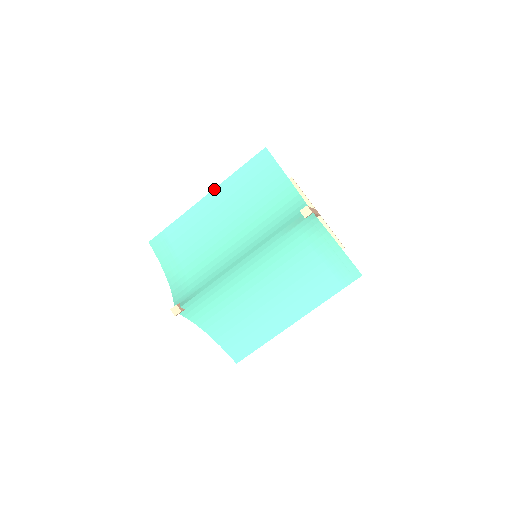
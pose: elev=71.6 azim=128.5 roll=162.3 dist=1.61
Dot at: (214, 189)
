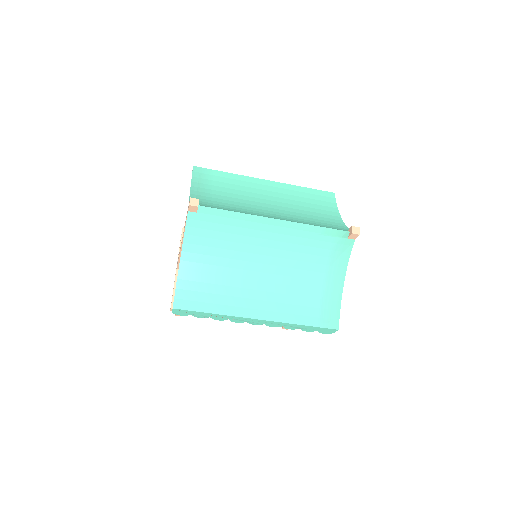
Dot at: (277, 182)
